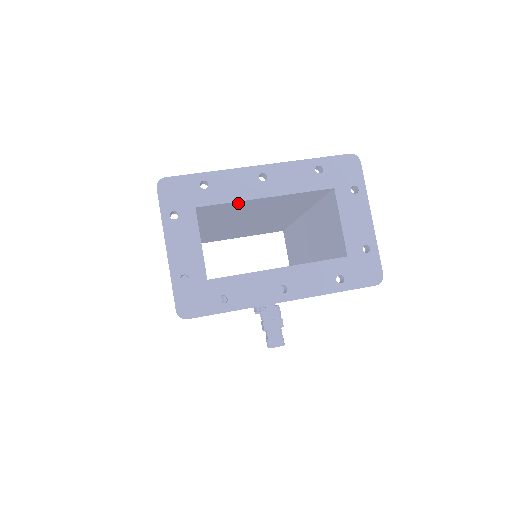
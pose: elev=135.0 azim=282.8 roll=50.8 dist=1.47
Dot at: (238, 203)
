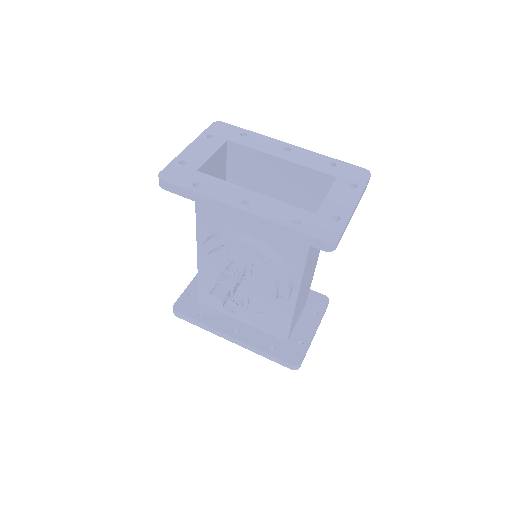
Dot at: (258, 157)
